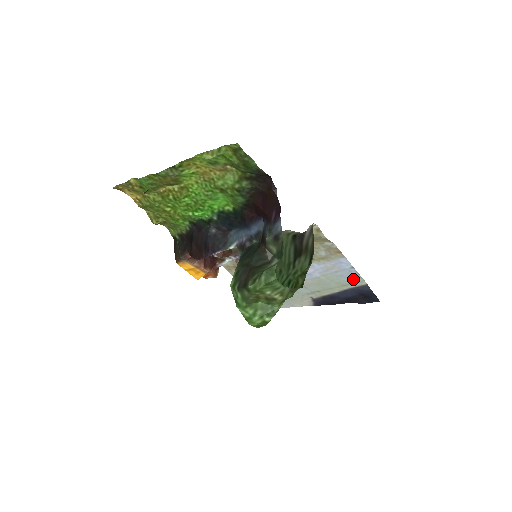
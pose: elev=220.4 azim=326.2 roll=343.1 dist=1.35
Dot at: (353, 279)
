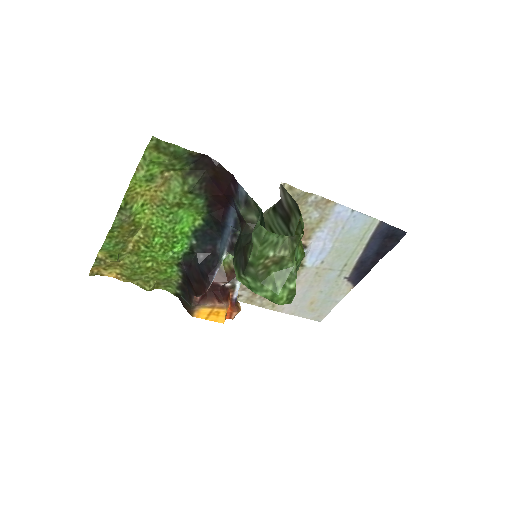
Dot at: (364, 225)
